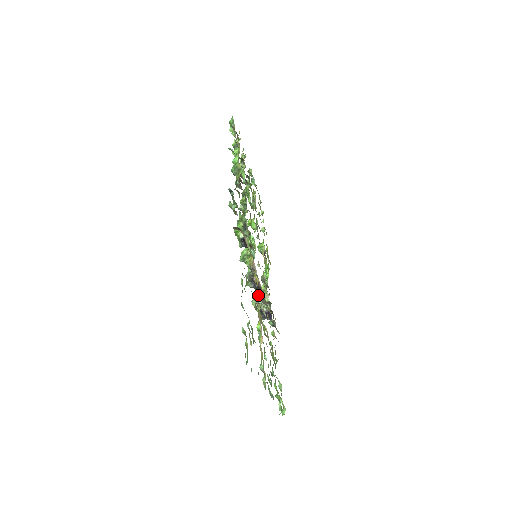
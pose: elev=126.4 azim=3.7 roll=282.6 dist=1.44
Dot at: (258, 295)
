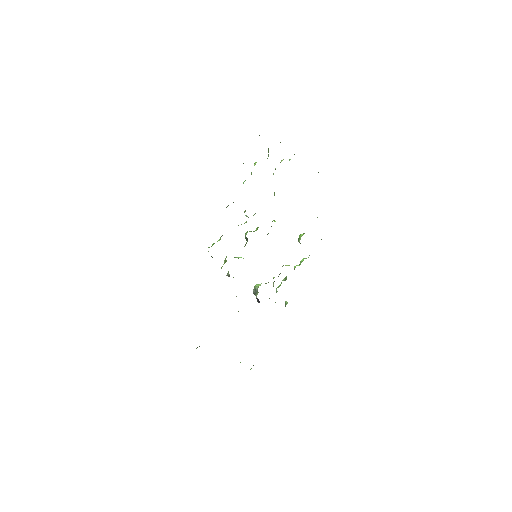
Dot at: occluded
